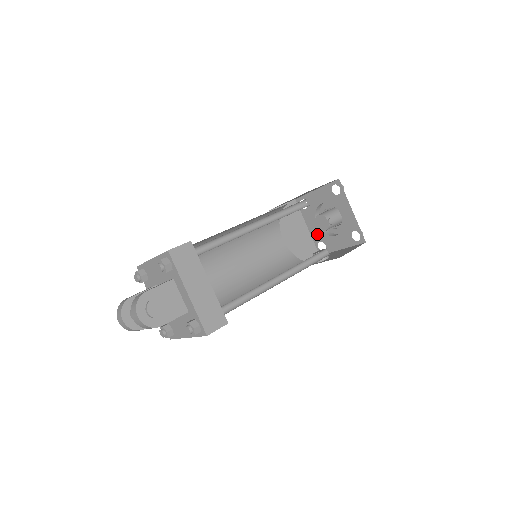
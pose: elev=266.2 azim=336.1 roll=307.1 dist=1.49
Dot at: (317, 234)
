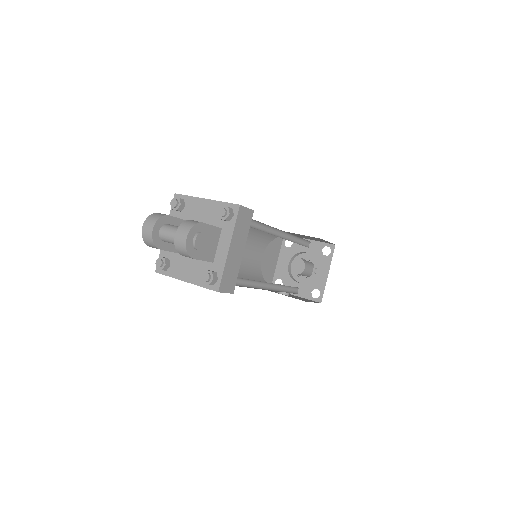
Dot at: (282, 271)
